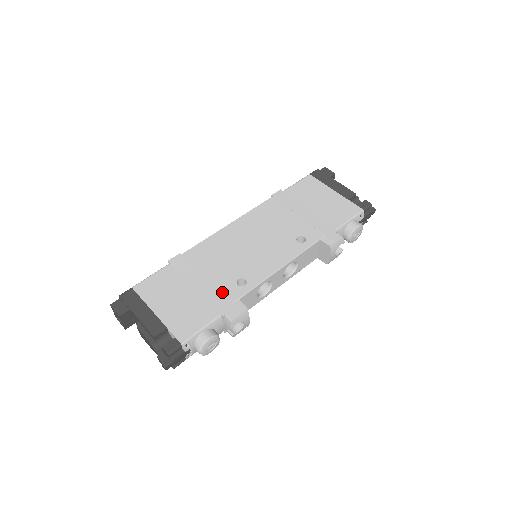
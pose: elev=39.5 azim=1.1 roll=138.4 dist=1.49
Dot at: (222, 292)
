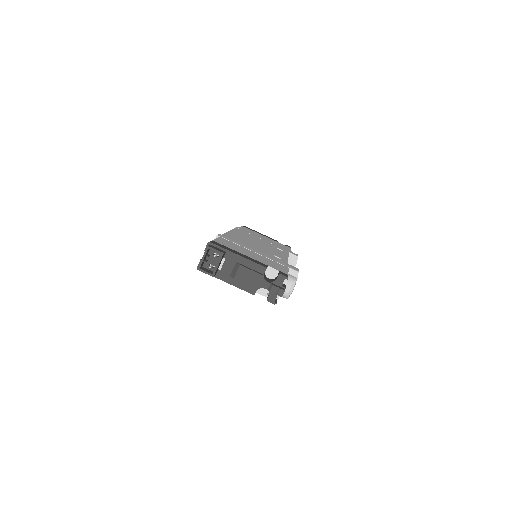
Dot at: (274, 258)
